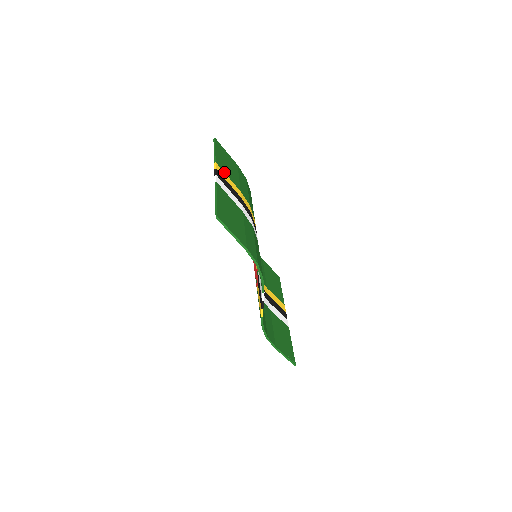
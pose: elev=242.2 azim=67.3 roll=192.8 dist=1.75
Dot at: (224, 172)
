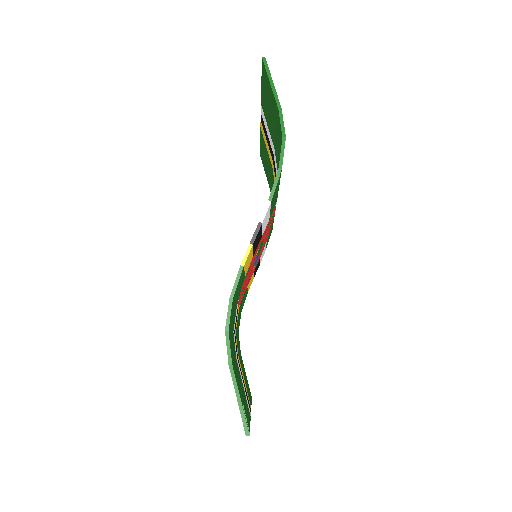
Dot at: occluded
